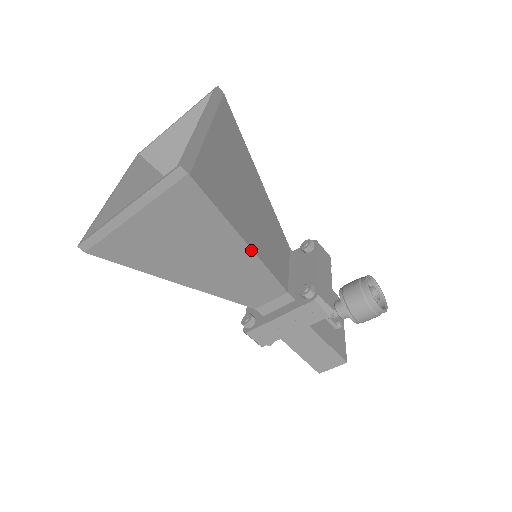
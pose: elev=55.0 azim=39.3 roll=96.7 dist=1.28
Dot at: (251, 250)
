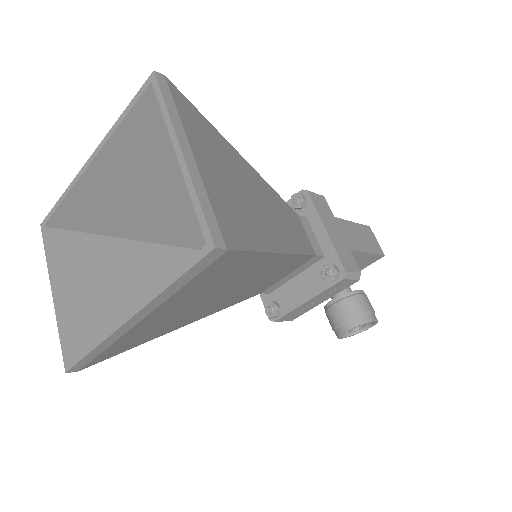
Dot at: (193, 321)
